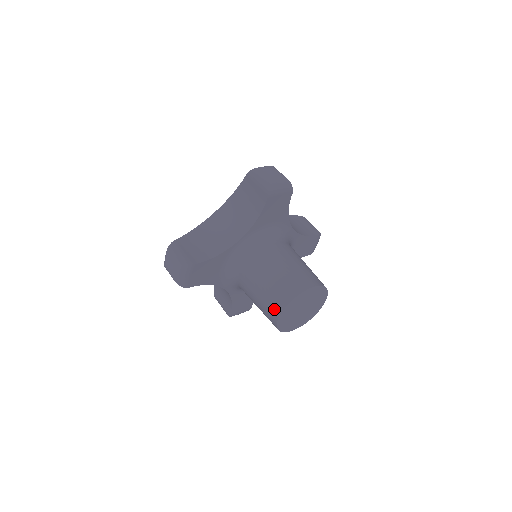
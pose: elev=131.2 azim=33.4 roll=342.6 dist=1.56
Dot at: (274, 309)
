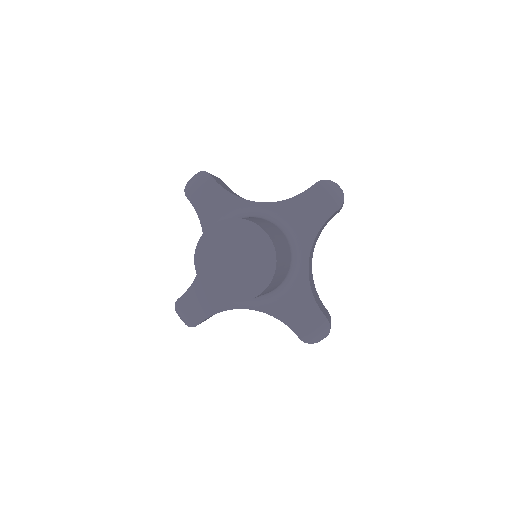
Dot at: occluded
